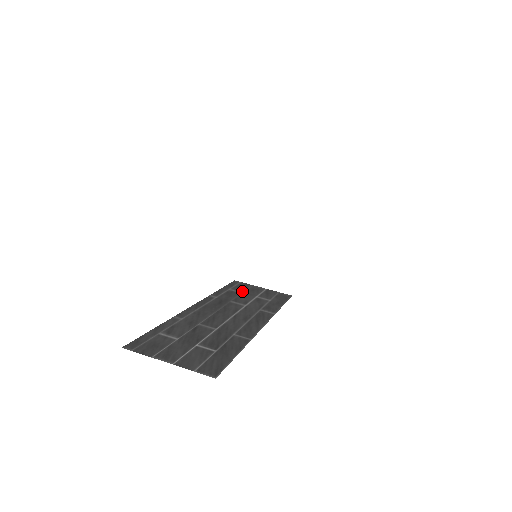
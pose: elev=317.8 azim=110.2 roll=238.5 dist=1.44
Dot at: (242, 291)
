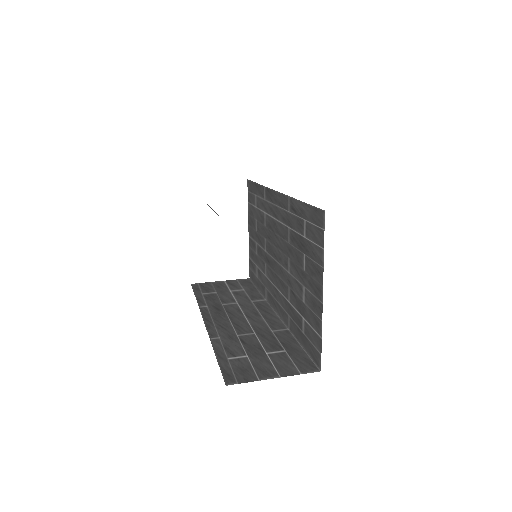
Dot at: (213, 291)
